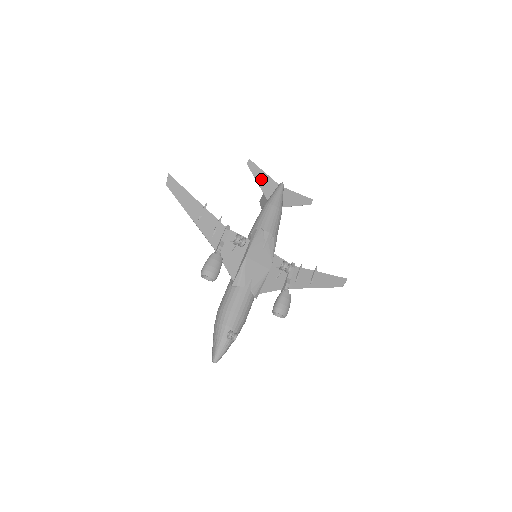
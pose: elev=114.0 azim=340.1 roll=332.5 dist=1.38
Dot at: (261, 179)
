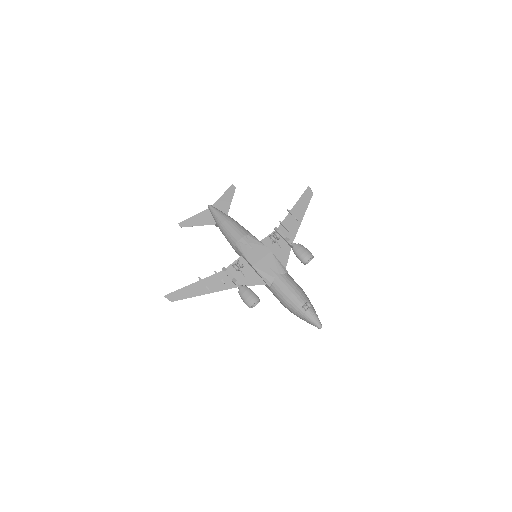
Dot at: (198, 221)
